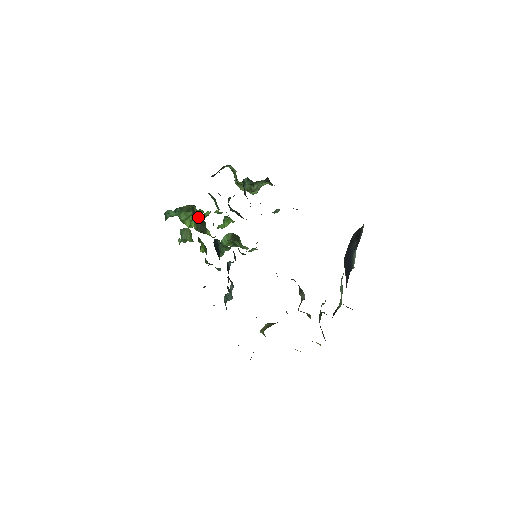
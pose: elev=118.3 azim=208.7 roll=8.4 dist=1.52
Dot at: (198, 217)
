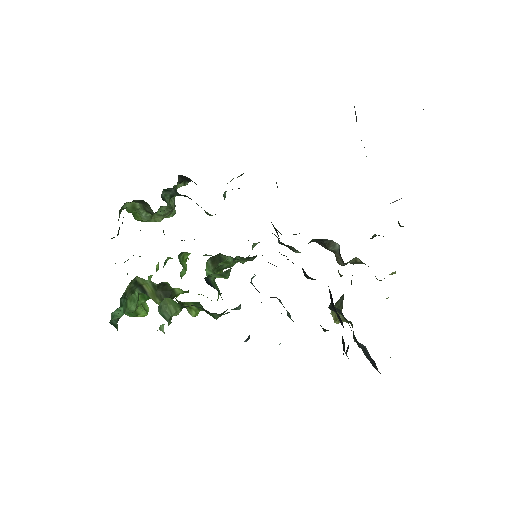
Dot at: (152, 286)
